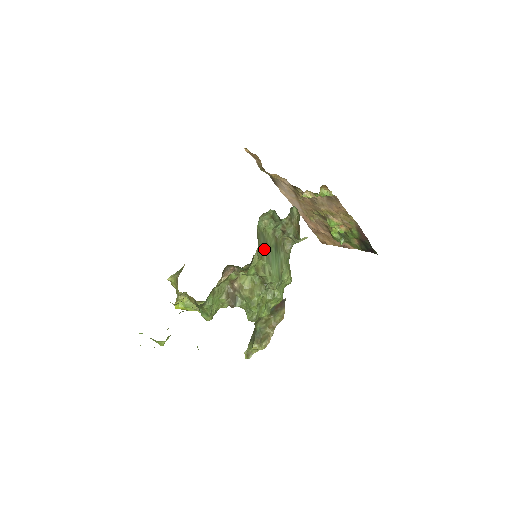
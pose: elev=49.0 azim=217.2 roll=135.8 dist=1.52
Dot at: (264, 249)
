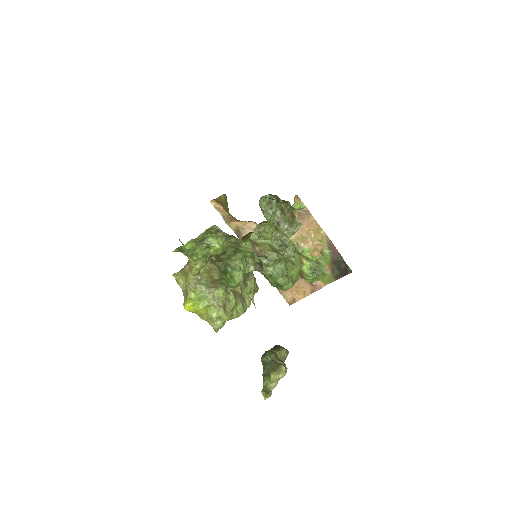
Dot at: occluded
